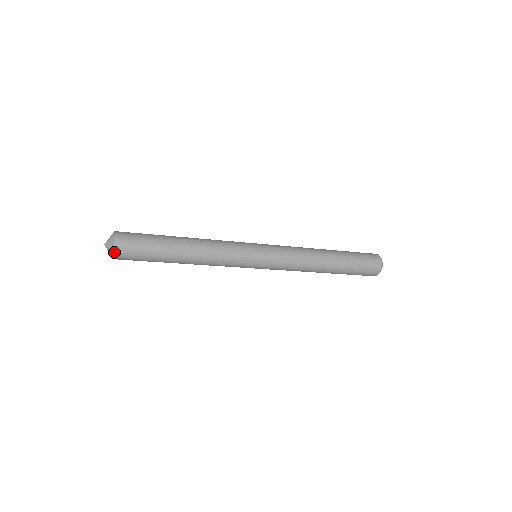
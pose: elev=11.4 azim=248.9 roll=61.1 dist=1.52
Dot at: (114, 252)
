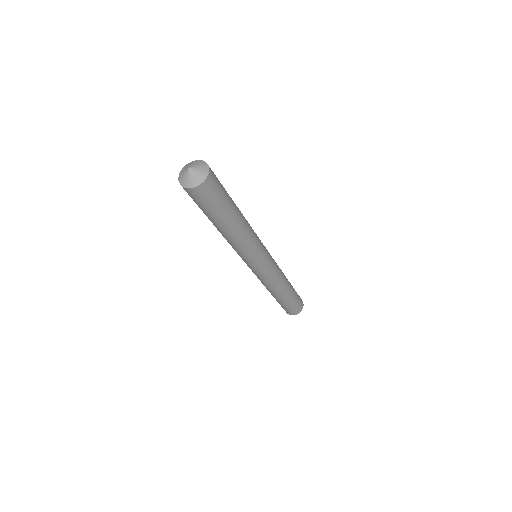
Dot at: (209, 171)
